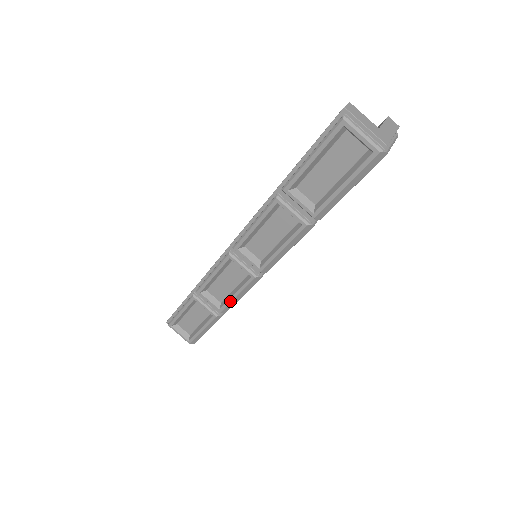
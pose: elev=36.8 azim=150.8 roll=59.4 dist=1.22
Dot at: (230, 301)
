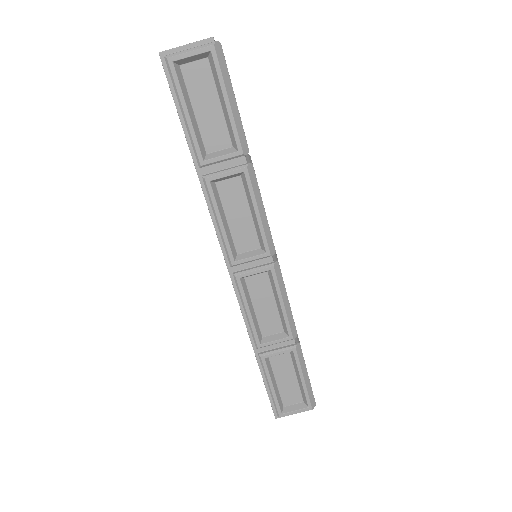
Dot at: (286, 316)
